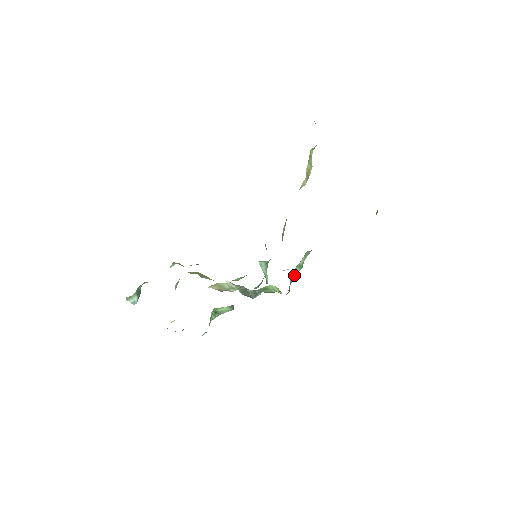
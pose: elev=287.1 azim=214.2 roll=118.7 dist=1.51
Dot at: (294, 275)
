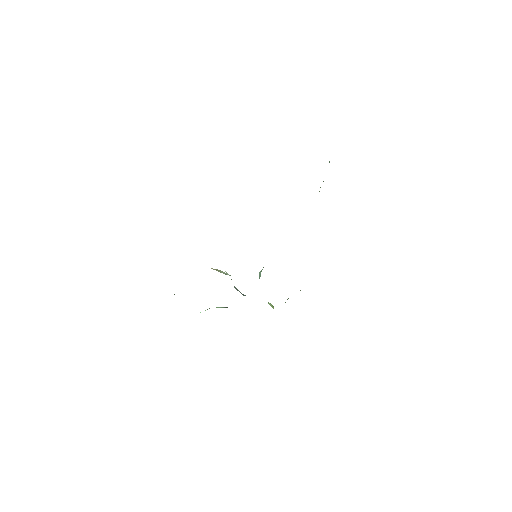
Dot at: occluded
